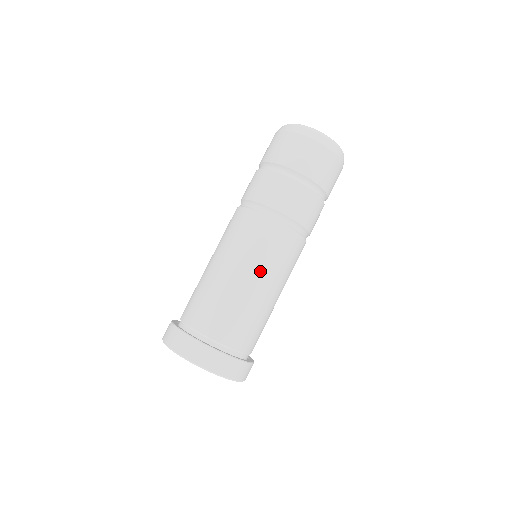
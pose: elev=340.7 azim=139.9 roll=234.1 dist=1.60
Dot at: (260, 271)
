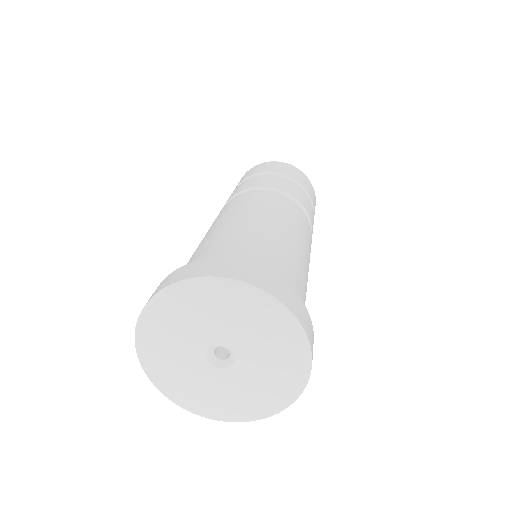
Dot at: (293, 230)
